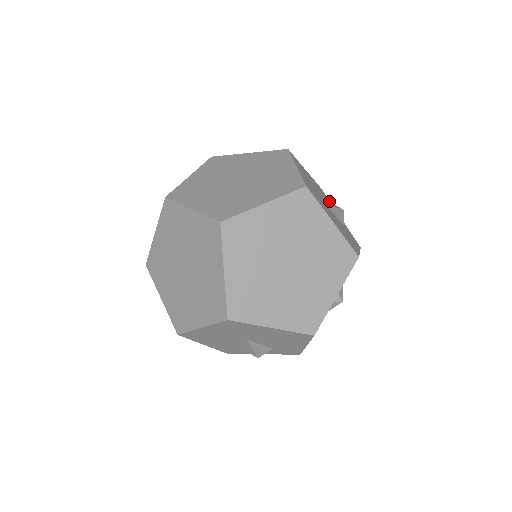
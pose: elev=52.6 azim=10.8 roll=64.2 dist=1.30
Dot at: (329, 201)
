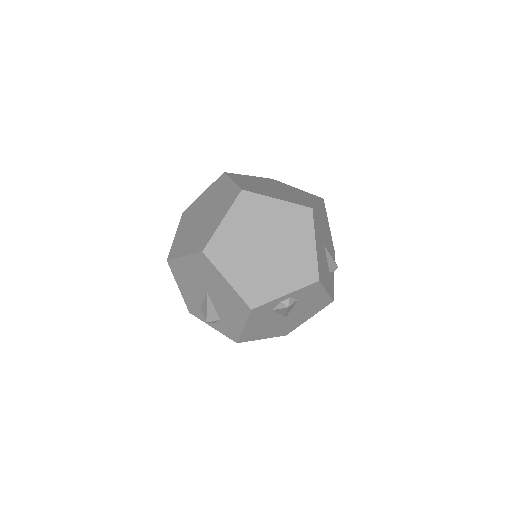
Dot at: occluded
